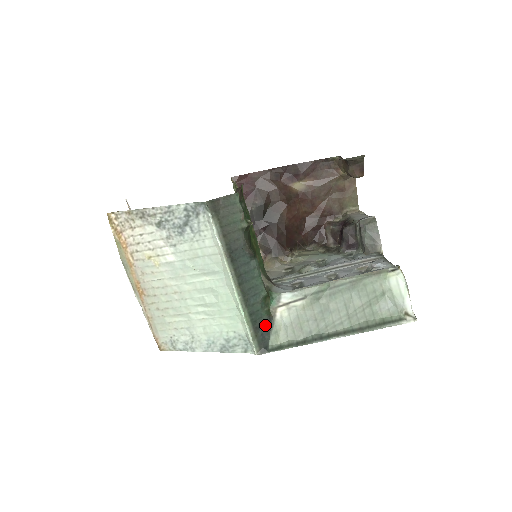
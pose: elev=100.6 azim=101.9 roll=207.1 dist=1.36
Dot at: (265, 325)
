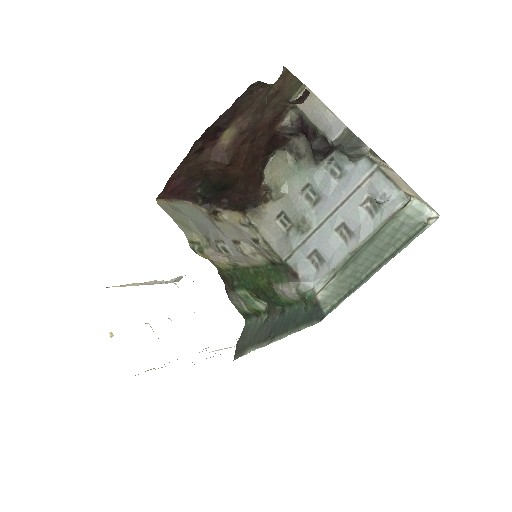
Dot at: (314, 310)
